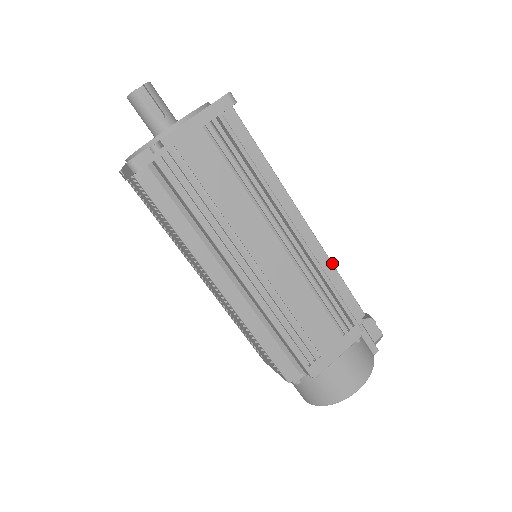
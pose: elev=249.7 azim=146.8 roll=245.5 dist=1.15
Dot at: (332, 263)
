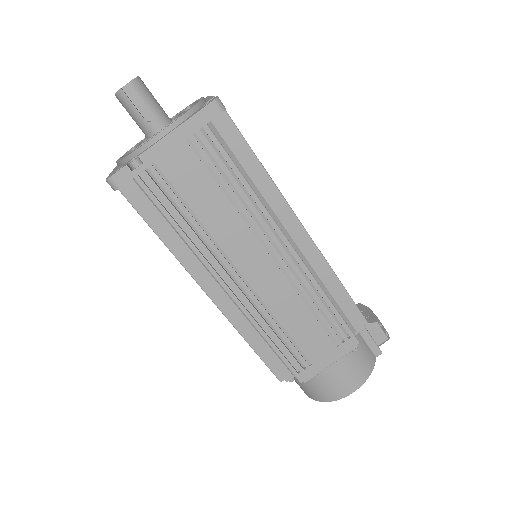
Dot at: (334, 272)
